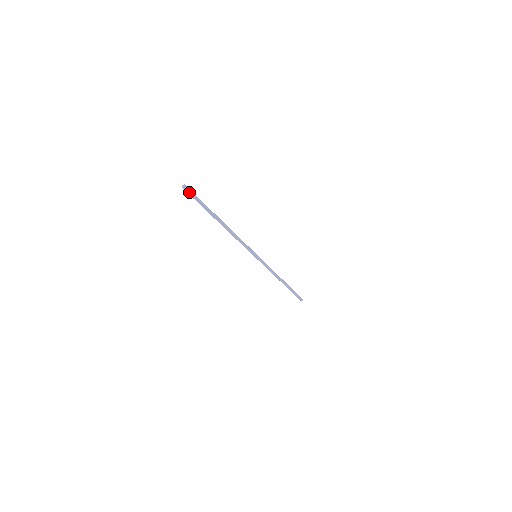
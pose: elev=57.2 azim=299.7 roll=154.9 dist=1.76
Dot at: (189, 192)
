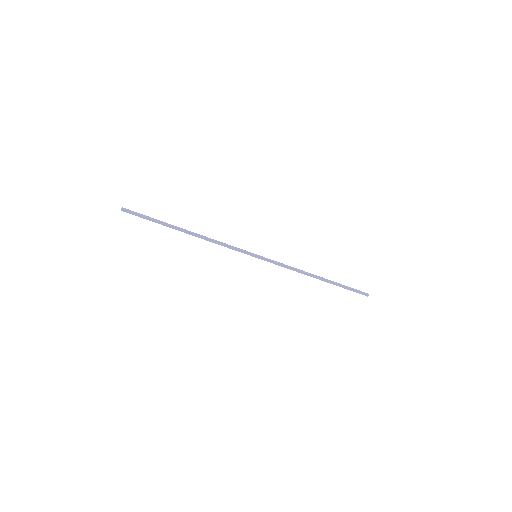
Dot at: (130, 213)
